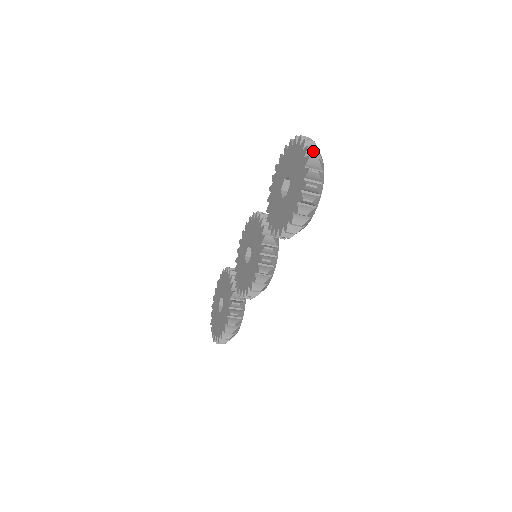
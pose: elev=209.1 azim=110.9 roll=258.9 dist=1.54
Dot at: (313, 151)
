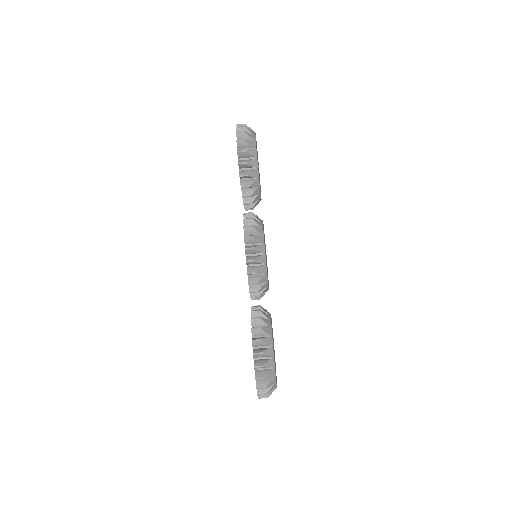
Dot at: occluded
